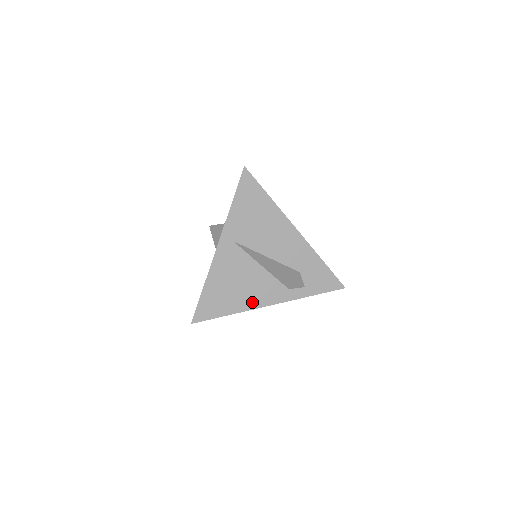
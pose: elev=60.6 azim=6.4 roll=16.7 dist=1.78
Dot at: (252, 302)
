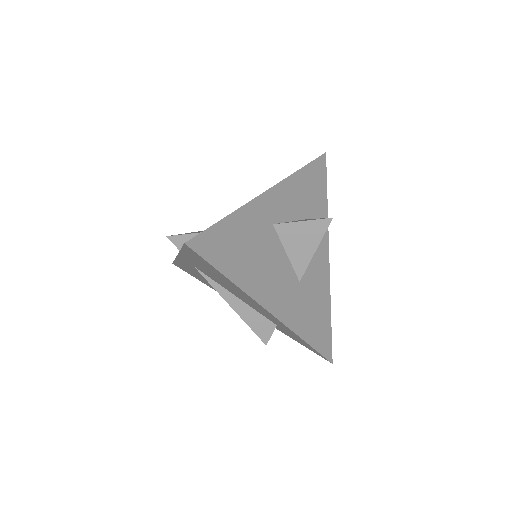
Dot at: occluded
